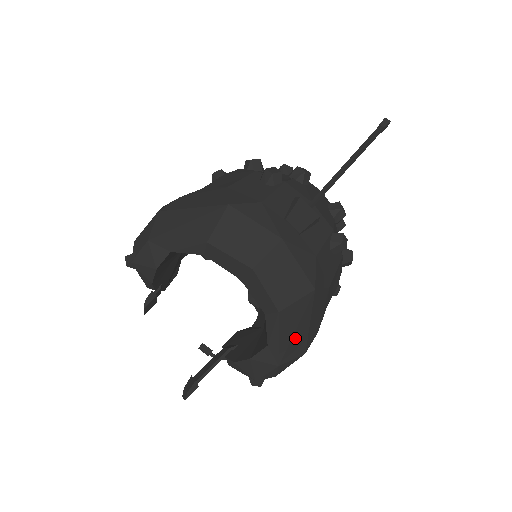
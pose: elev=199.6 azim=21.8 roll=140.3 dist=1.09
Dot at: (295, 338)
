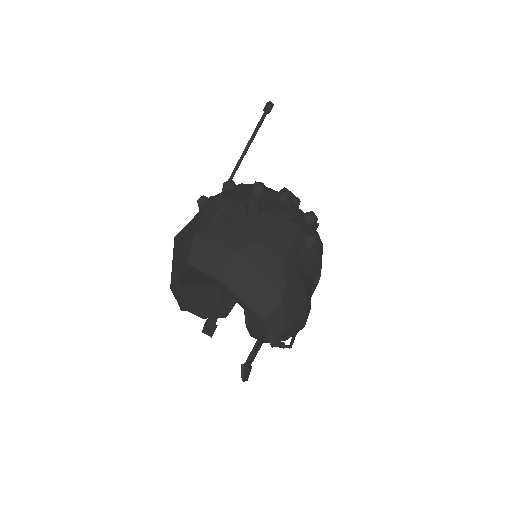
Dot at: (255, 293)
